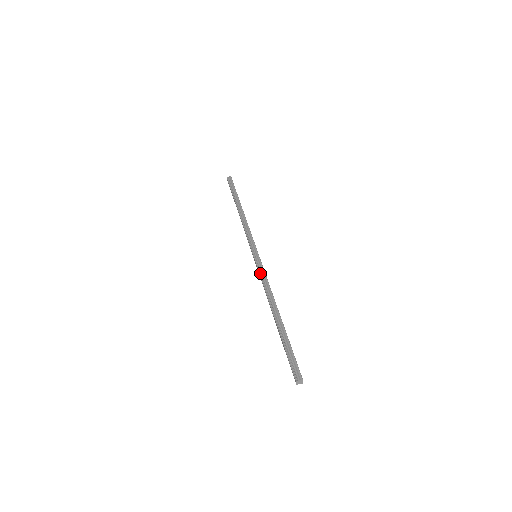
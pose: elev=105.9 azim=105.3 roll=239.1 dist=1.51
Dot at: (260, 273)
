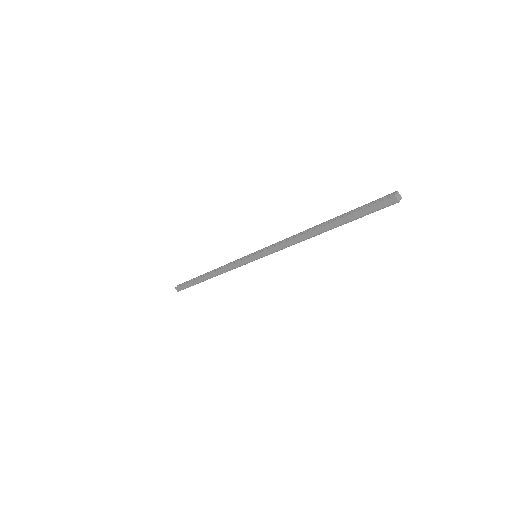
Dot at: (272, 246)
